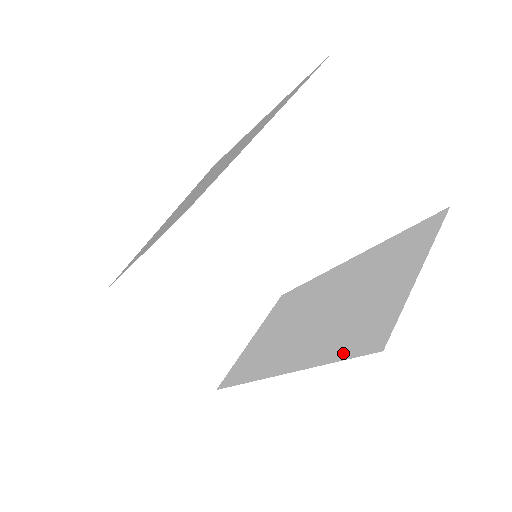
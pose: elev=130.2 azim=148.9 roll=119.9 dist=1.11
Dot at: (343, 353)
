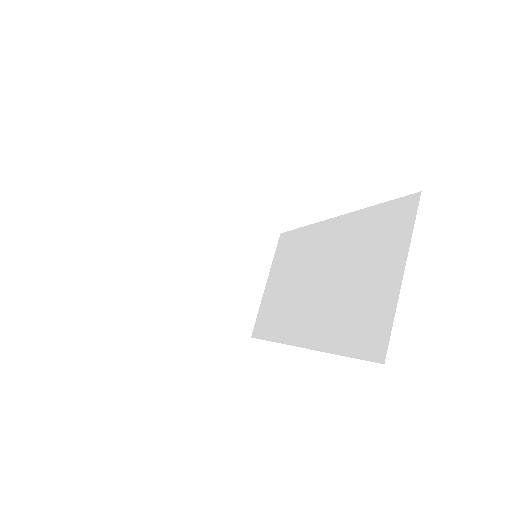
Dot at: (352, 350)
